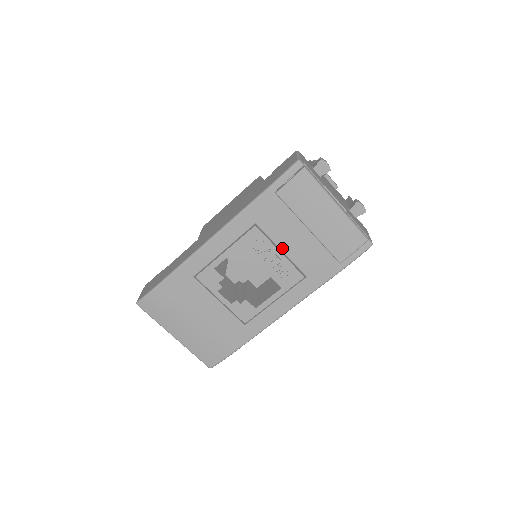
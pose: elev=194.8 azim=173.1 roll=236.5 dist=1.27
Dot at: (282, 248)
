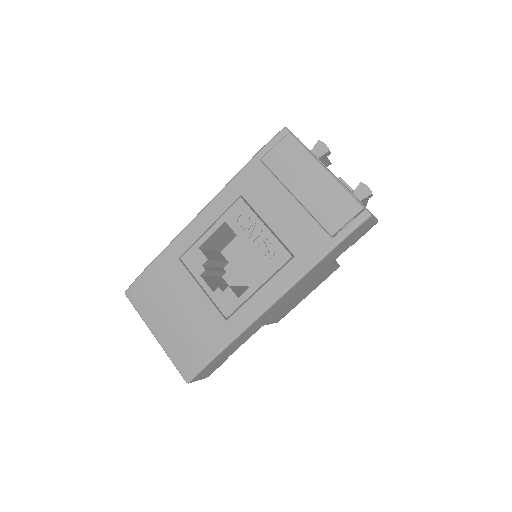
Dot at: (267, 221)
